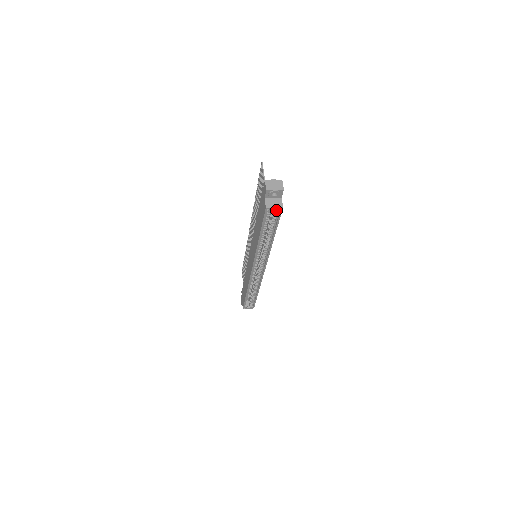
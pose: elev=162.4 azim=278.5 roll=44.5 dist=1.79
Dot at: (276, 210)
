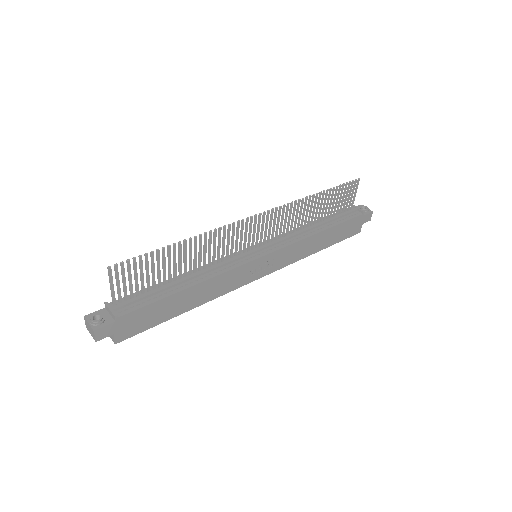
Dot at: occluded
